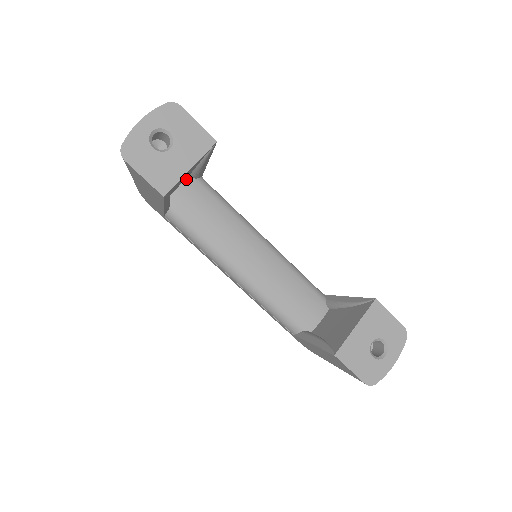
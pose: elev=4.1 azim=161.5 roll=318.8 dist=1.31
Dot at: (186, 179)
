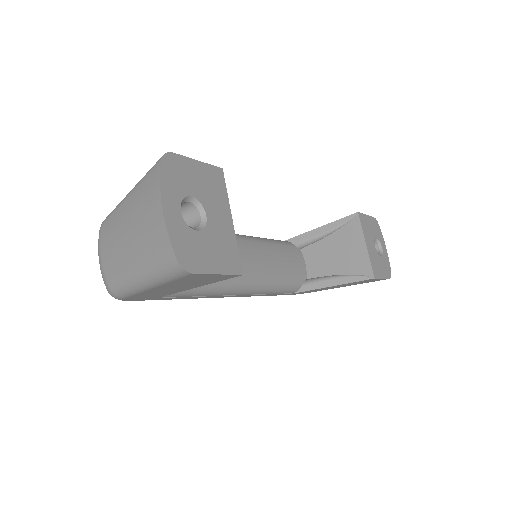
Dot at: occluded
